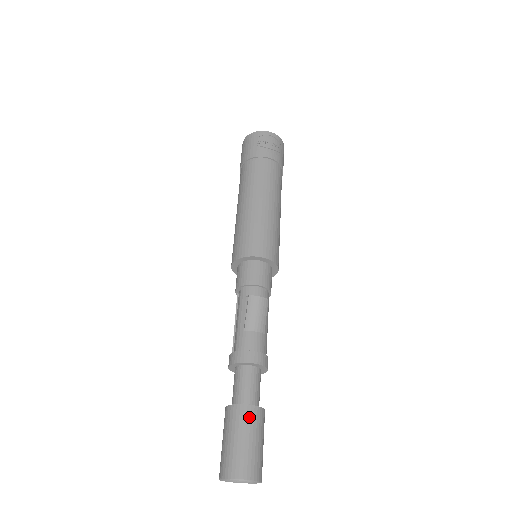
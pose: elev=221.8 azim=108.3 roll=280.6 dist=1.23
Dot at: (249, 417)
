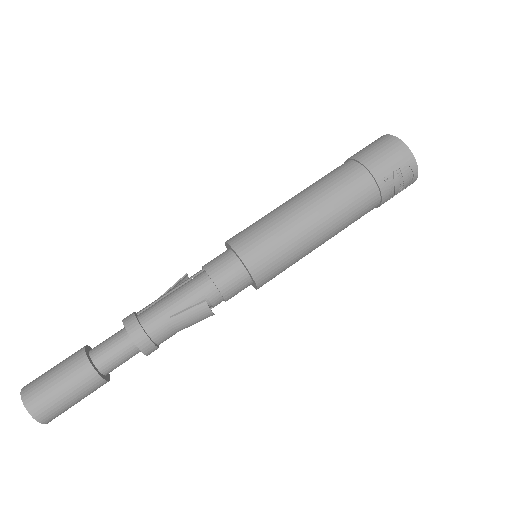
Dot at: (91, 385)
